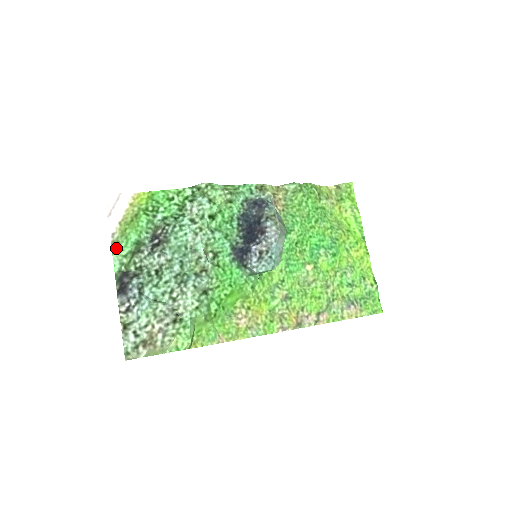
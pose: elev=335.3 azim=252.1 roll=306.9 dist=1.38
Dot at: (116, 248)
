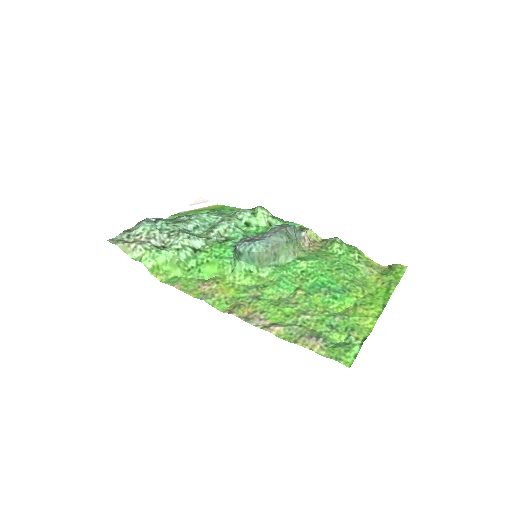
Dot at: (176, 215)
